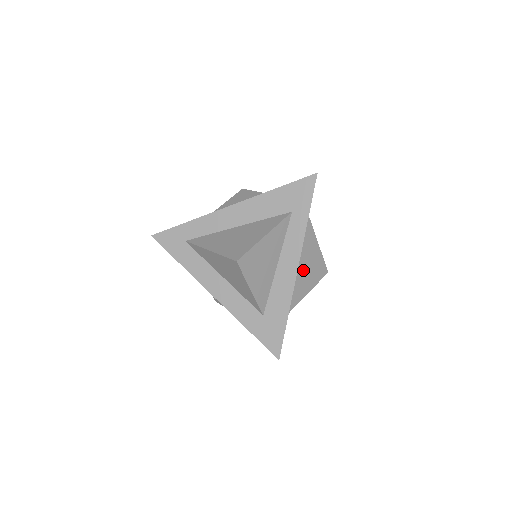
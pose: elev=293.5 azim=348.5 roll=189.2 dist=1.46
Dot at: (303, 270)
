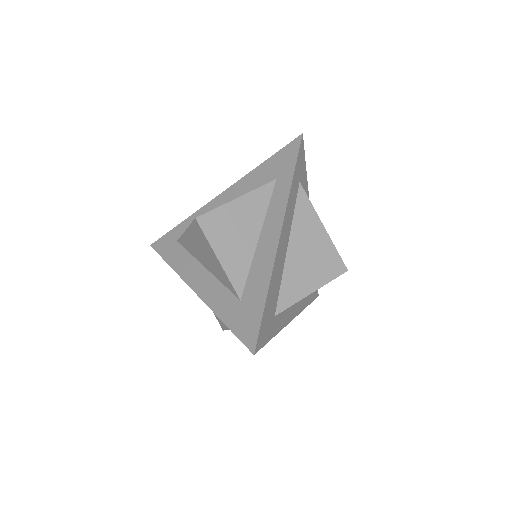
Dot at: (303, 256)
